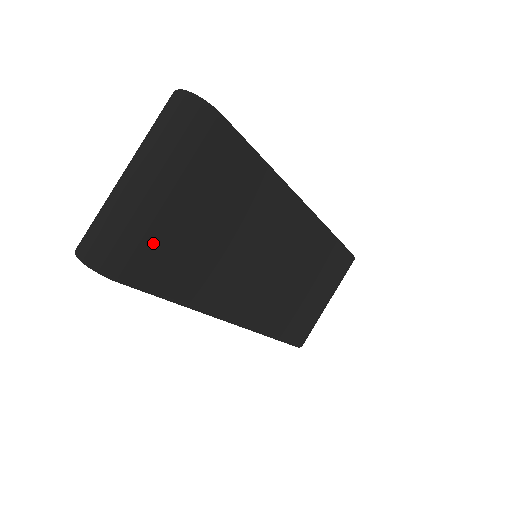
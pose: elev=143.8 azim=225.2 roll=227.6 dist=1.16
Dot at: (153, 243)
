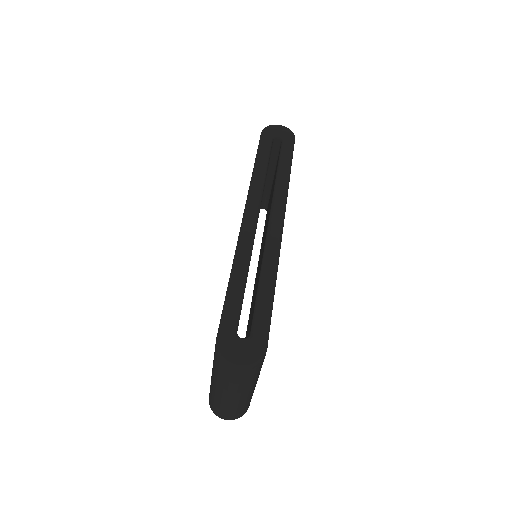
Dot at: occluded
